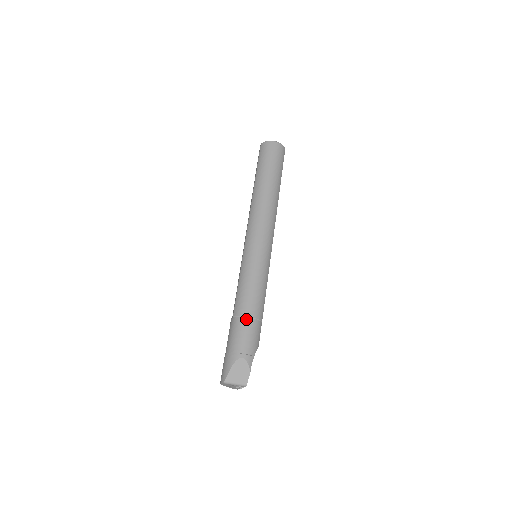
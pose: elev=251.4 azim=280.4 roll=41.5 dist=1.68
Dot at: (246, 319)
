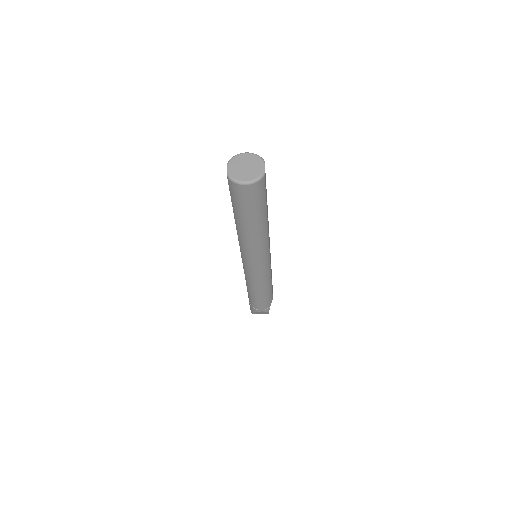
Dot at: (258, 299)
